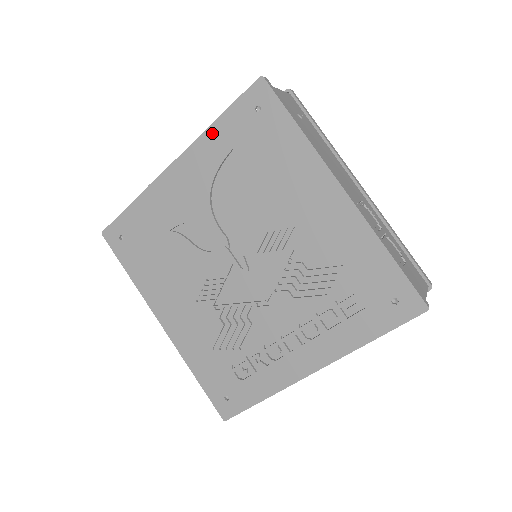
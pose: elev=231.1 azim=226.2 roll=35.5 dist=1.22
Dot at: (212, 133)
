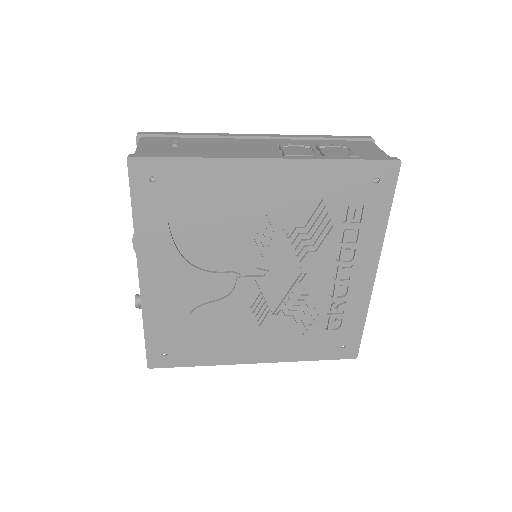
Dot at: (141, 229)
